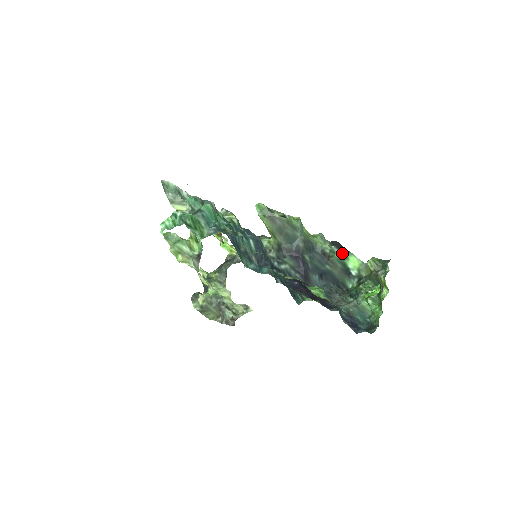
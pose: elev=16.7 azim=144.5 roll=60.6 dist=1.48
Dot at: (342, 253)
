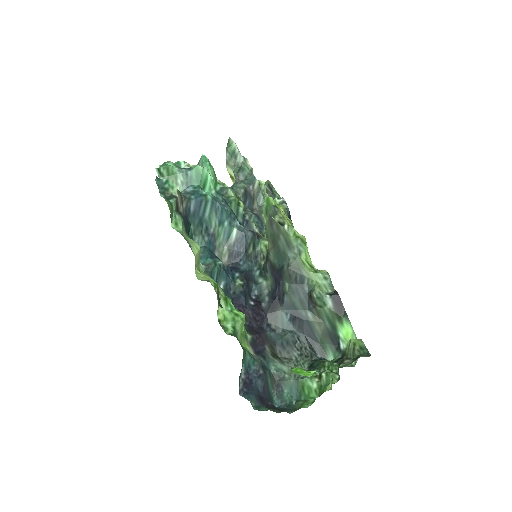
Dot at: (337, 311)
